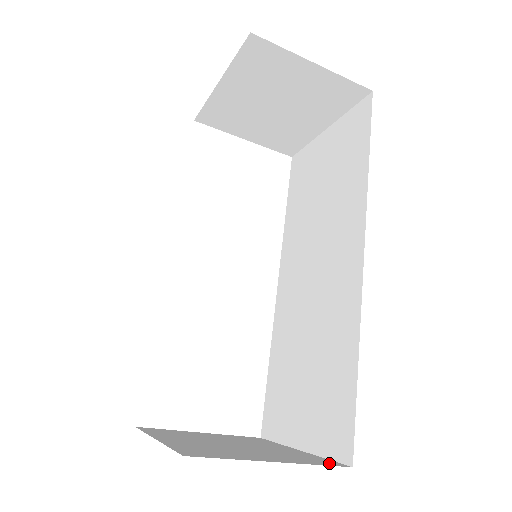
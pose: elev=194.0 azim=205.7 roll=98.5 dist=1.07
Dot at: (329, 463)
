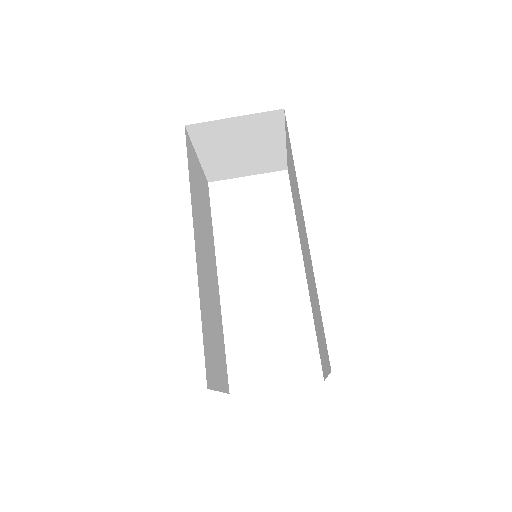
Dot at: occluded
